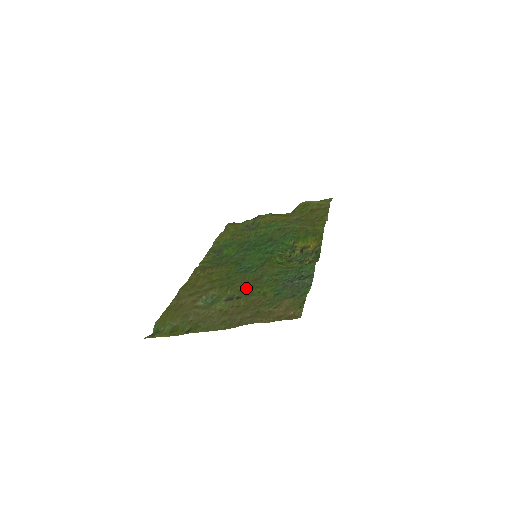
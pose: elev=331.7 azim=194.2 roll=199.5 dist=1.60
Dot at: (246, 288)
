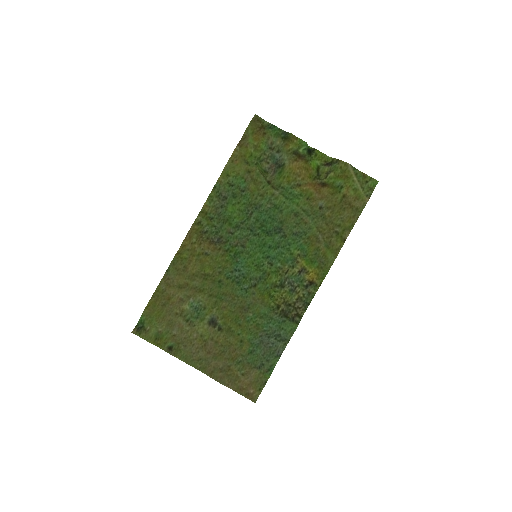
Dot at: (230, 318)
